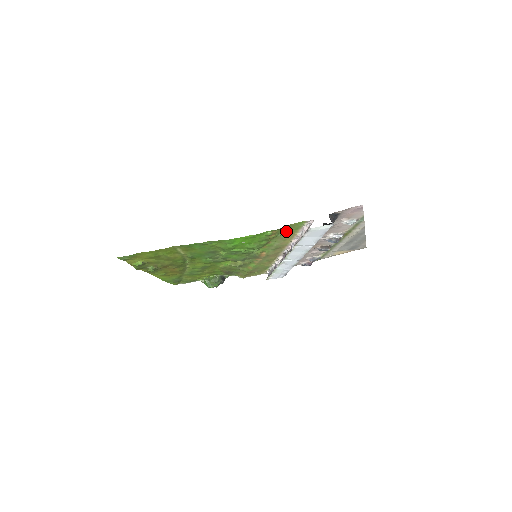
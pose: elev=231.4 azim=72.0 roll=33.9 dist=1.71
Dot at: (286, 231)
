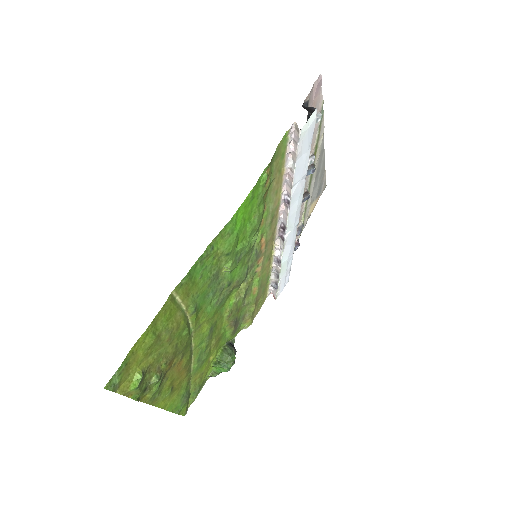
Dot at: (275, 168)
